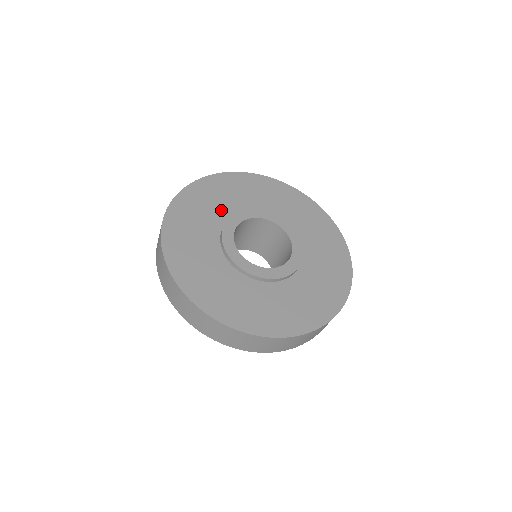
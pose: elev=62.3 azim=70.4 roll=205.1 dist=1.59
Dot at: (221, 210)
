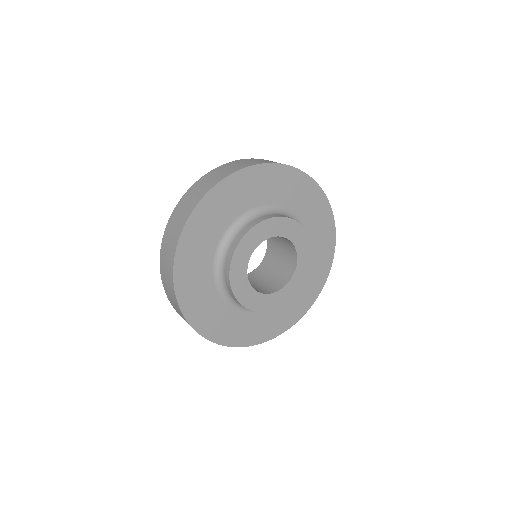
Dot at: occluded
